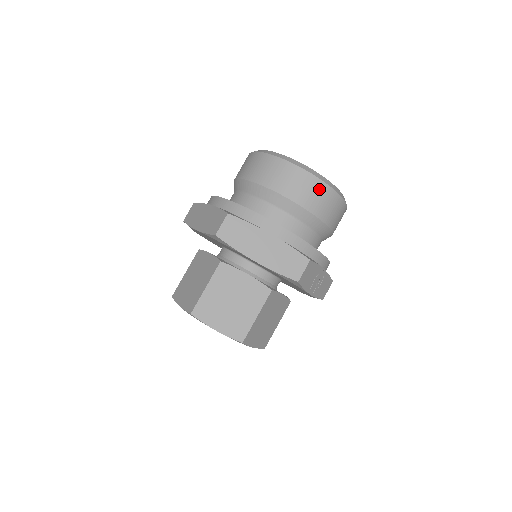
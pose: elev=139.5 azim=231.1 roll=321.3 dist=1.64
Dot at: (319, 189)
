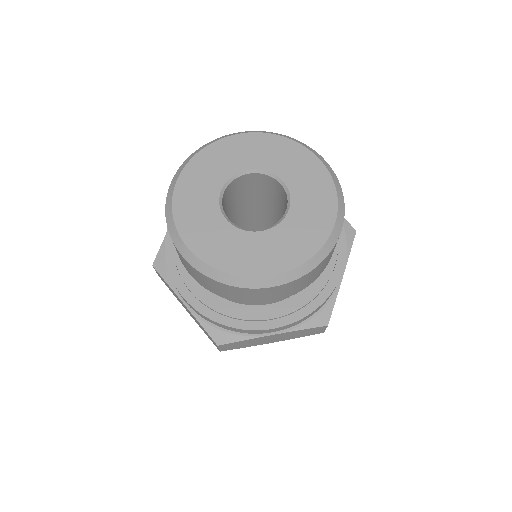
Dot at: (301, 281)
